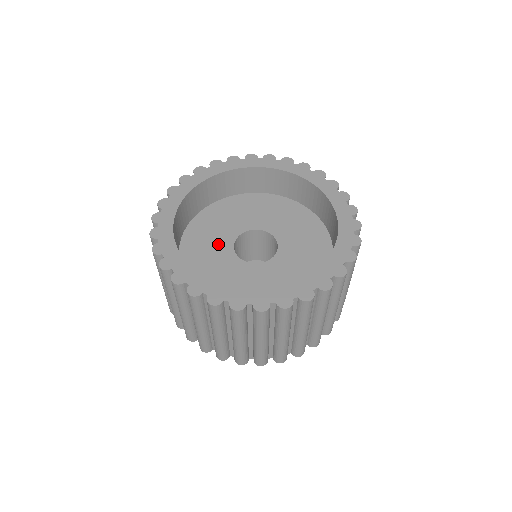
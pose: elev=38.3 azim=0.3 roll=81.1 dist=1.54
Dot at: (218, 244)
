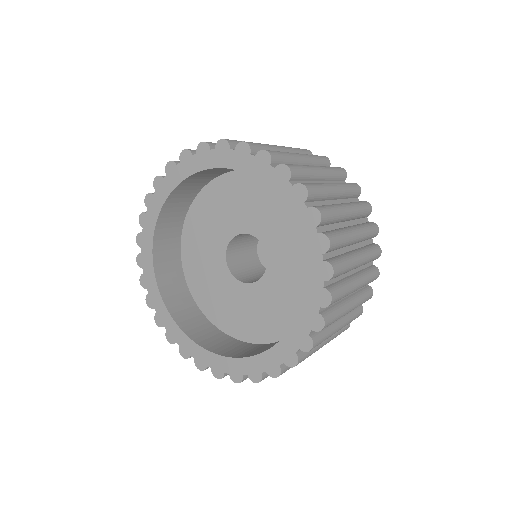
Dot at: (224, 288)
